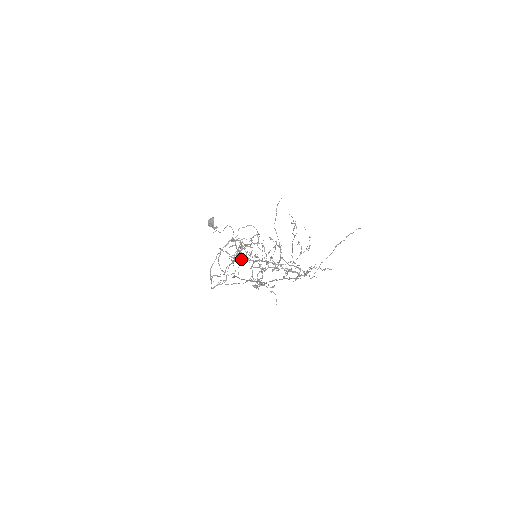
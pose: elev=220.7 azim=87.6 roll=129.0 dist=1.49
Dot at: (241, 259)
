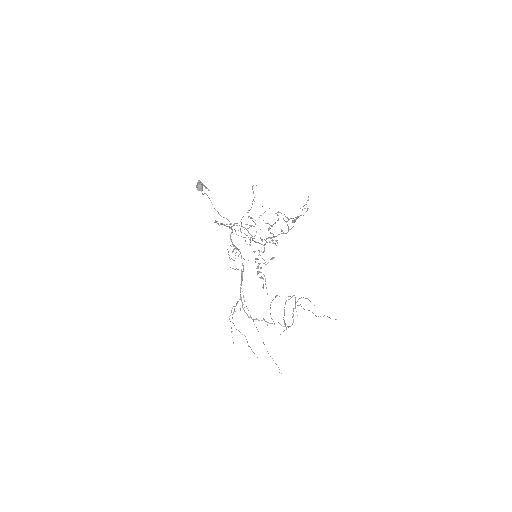
Dot at: occluded
